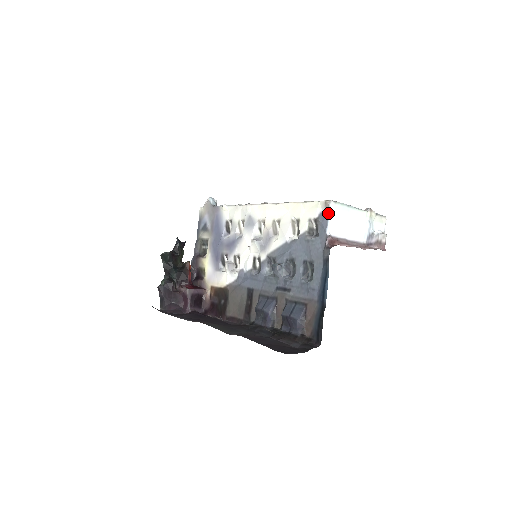
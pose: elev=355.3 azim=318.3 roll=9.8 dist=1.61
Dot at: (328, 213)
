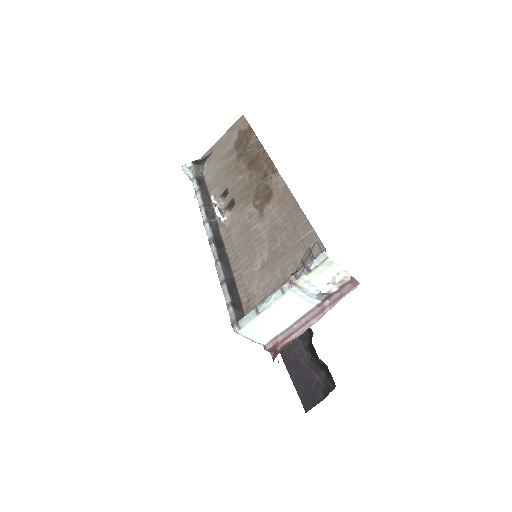
Dot at: (244, 336)
